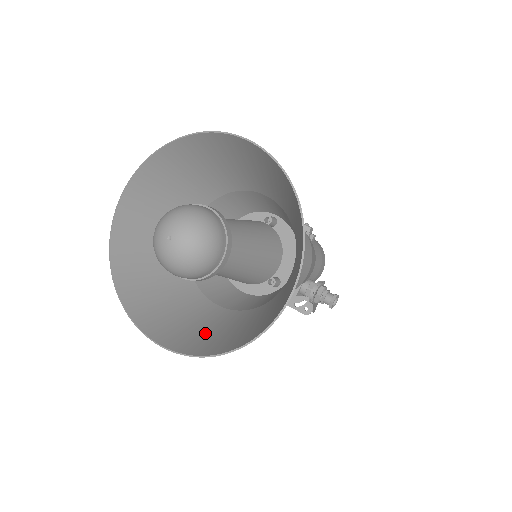
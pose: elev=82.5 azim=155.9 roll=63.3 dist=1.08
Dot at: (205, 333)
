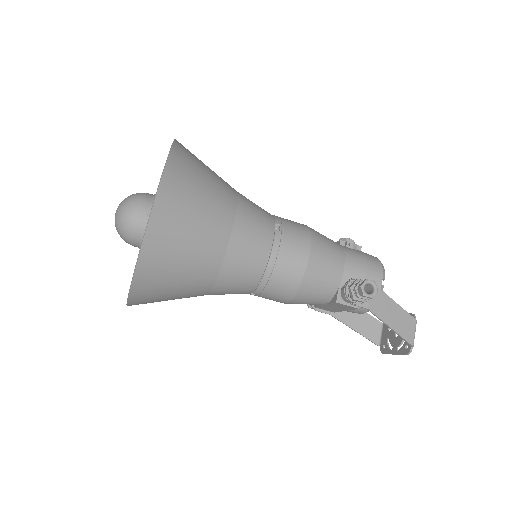
Dot at: (164, 293)
